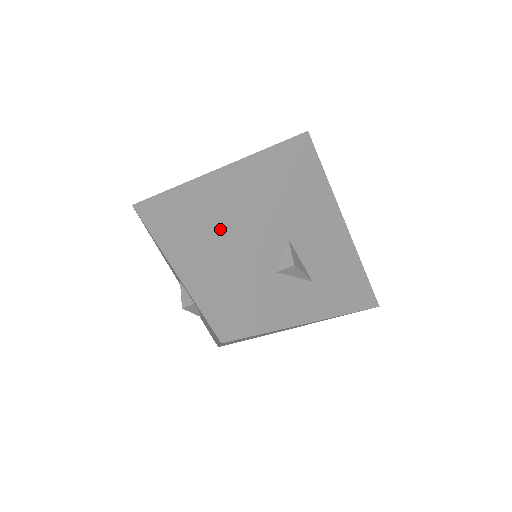
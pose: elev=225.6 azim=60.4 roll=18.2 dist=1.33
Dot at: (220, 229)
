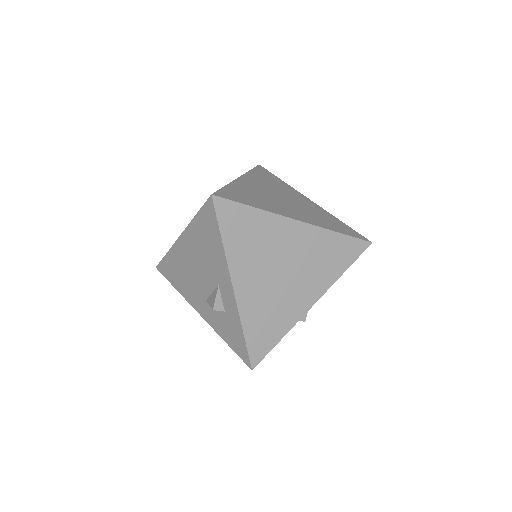
Dot at: (284, 283)
